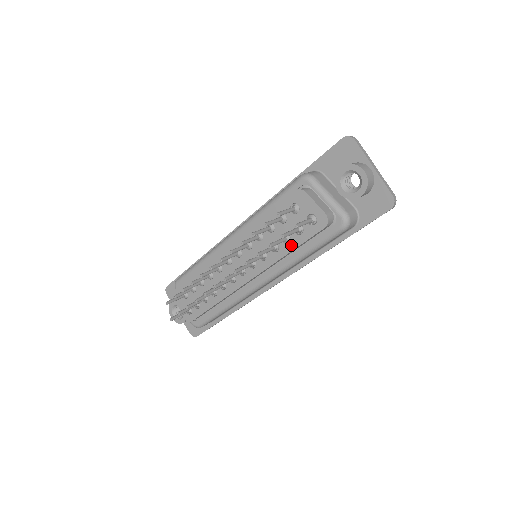
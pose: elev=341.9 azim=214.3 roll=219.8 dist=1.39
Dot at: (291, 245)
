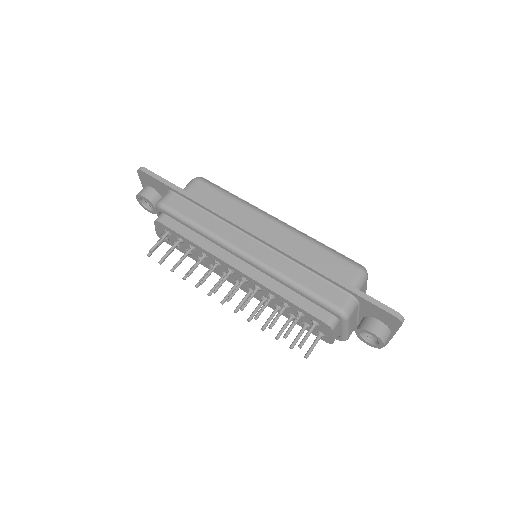
Dot at: (292, 319)
